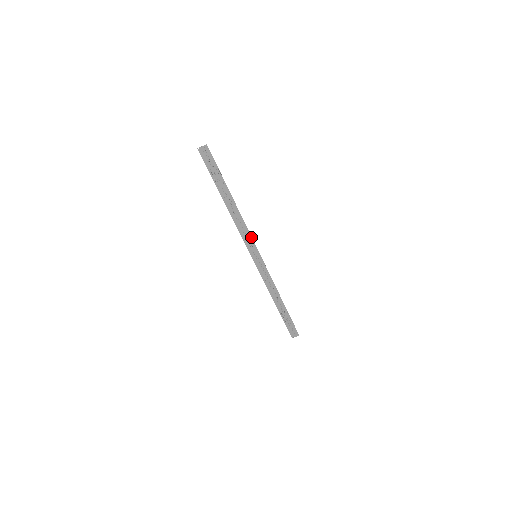
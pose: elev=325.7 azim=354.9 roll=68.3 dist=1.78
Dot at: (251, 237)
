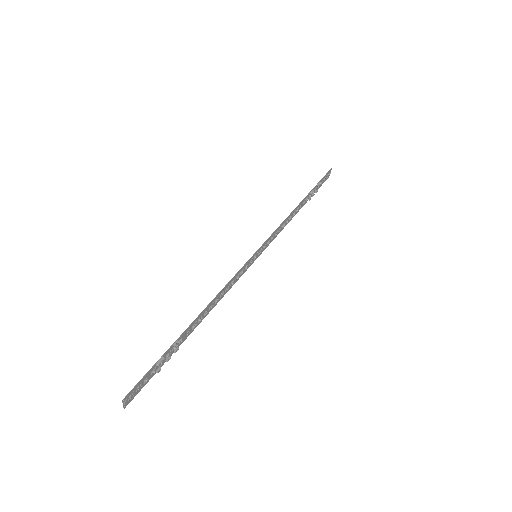
Dot at: (238, 272)
